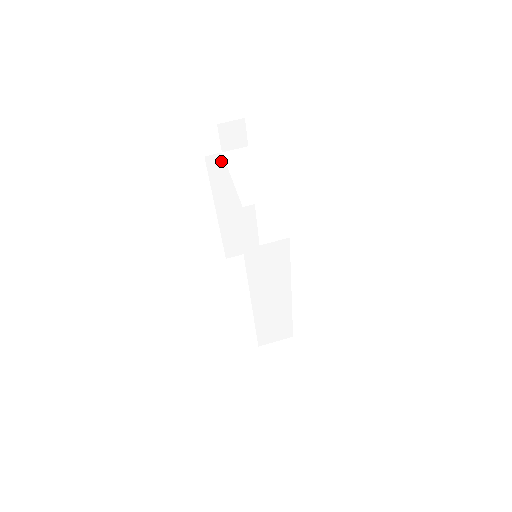
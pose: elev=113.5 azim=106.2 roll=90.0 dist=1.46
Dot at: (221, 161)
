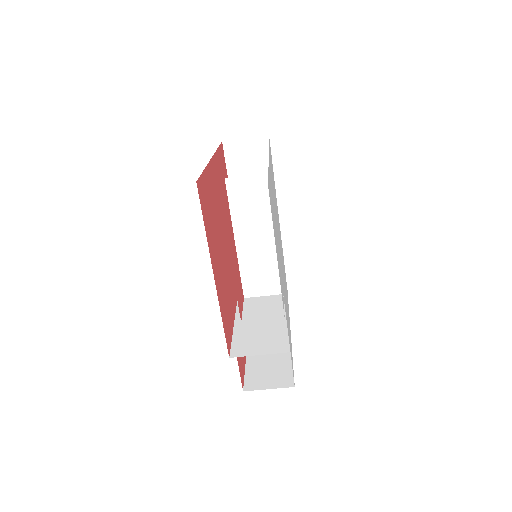
Dot at: occluded
